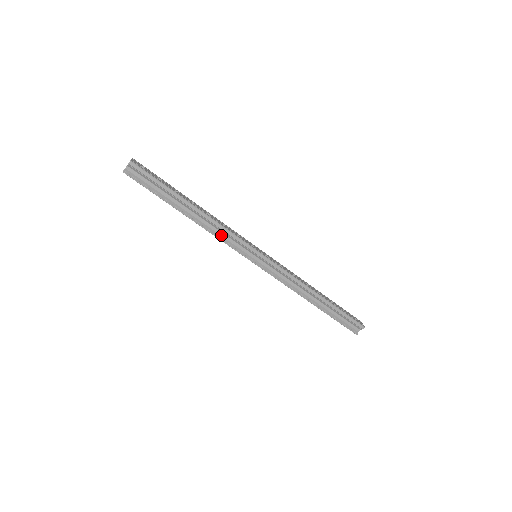
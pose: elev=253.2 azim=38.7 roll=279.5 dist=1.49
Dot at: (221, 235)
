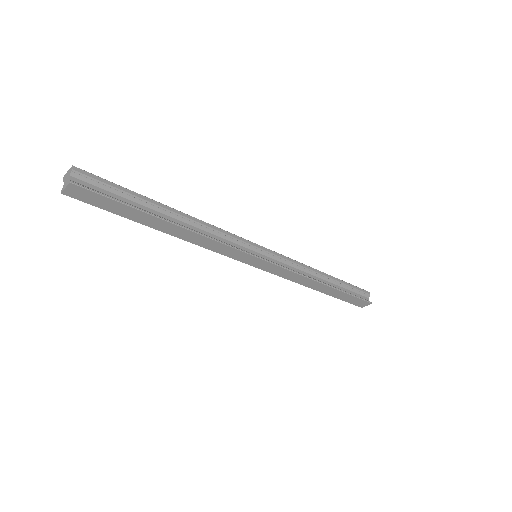
Dot at: (216, 239)
